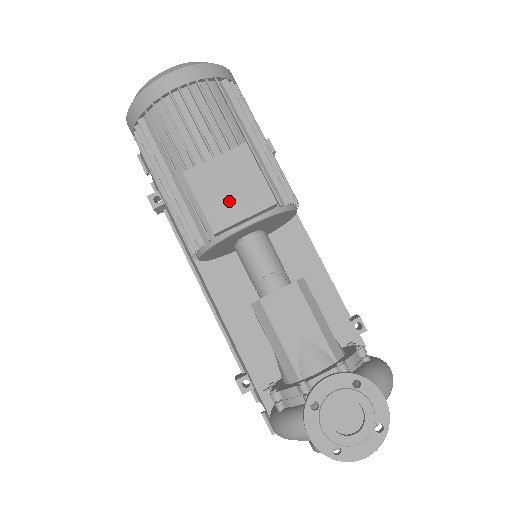
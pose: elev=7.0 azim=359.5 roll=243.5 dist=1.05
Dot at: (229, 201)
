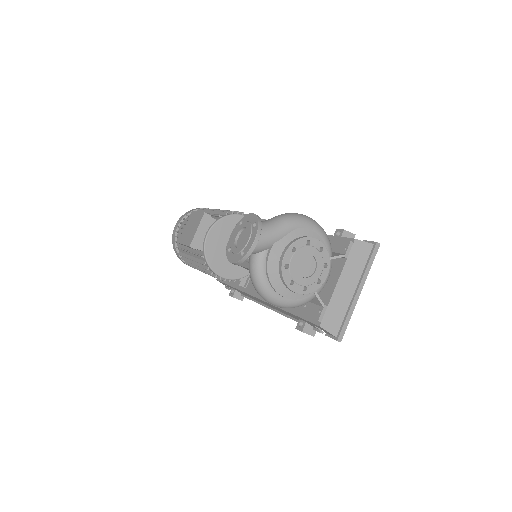
Dot at: (191, 232)
